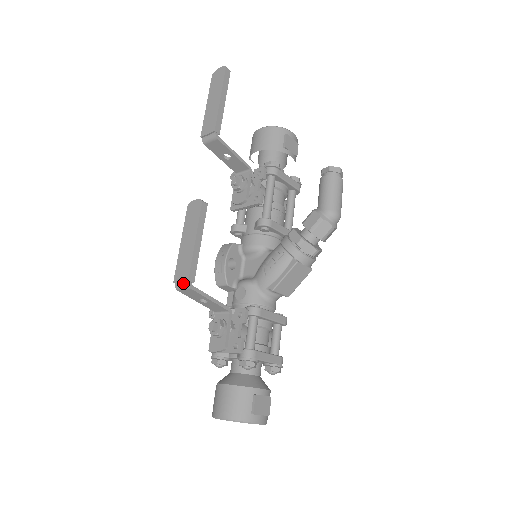
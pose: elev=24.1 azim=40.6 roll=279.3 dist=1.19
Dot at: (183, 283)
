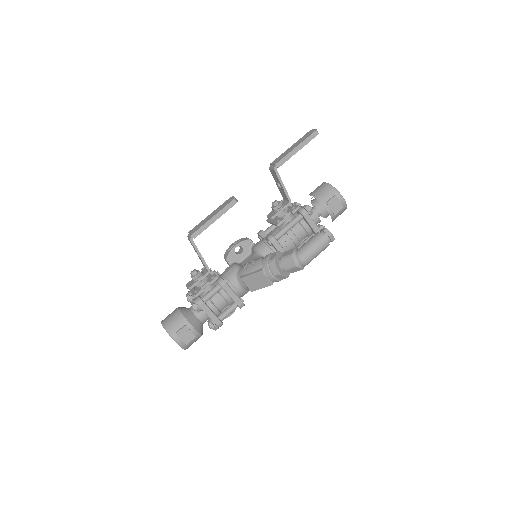
Dot at: (190, 235)
